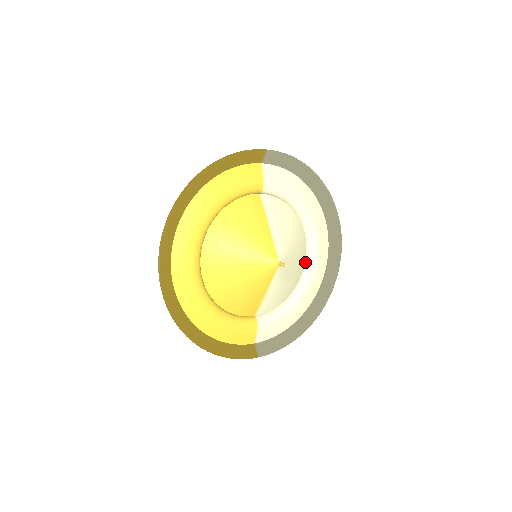
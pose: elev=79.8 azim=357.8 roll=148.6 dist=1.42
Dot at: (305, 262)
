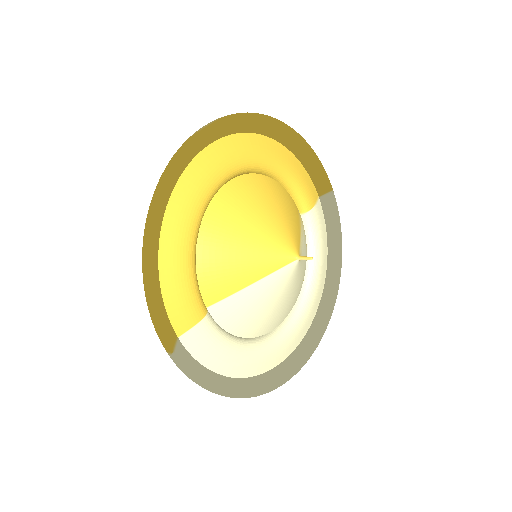
Dot at: (279, 325)
